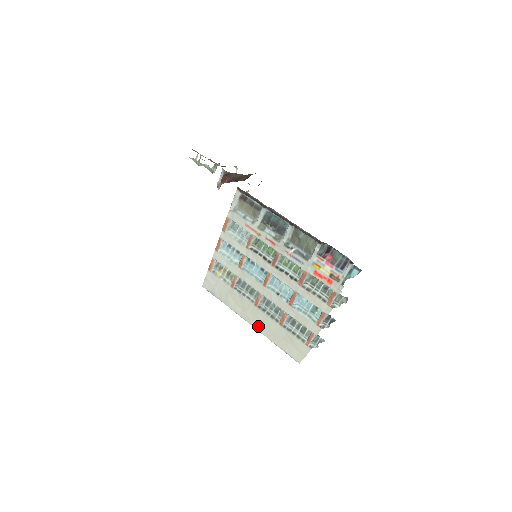
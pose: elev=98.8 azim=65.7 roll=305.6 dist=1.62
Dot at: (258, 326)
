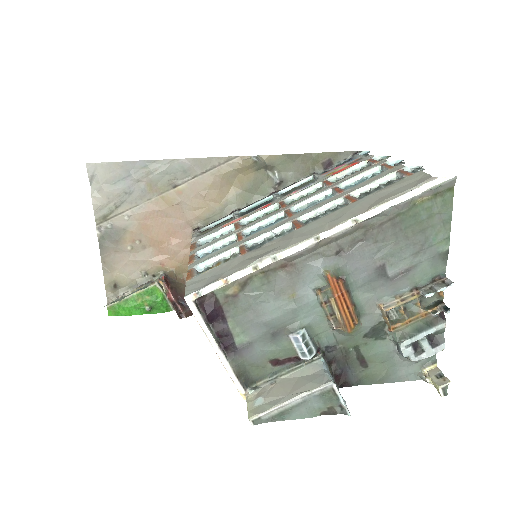
Dot at: (327, 227)
